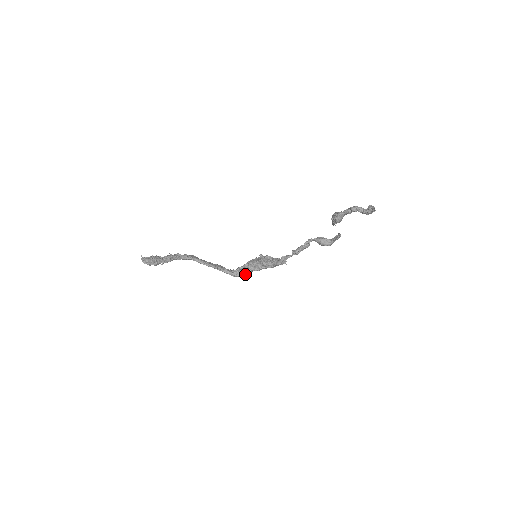
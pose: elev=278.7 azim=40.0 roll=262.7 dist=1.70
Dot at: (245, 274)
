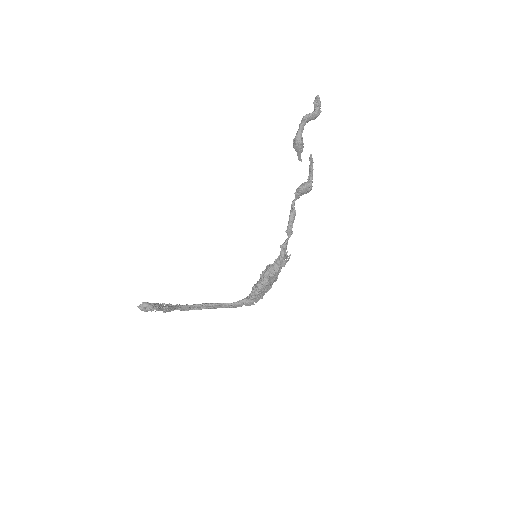
Dot at: (258, 296)
